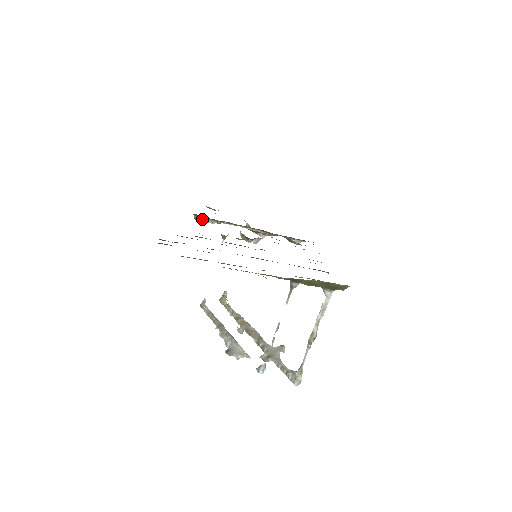
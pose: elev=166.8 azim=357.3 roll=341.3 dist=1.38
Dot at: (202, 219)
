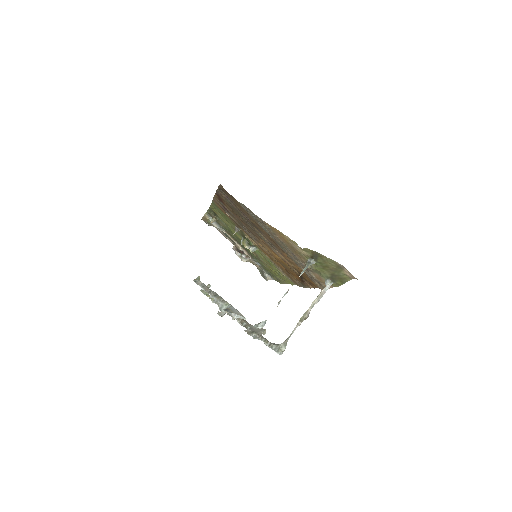
Dot at: (210, 219)
